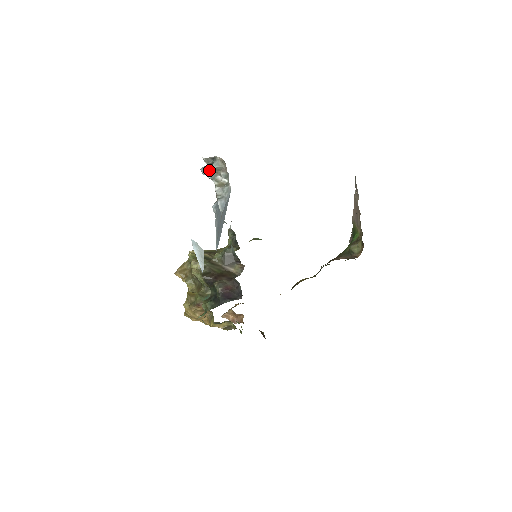
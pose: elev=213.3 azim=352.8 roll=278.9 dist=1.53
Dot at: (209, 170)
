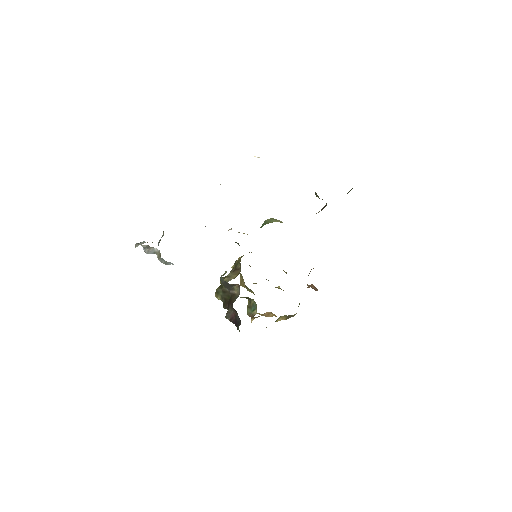
Dot at: (145, 252)
